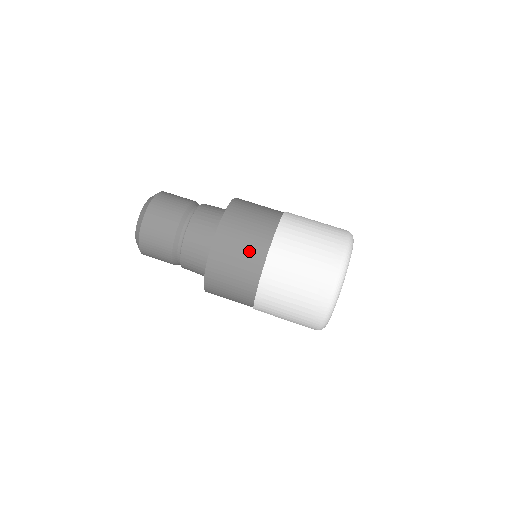
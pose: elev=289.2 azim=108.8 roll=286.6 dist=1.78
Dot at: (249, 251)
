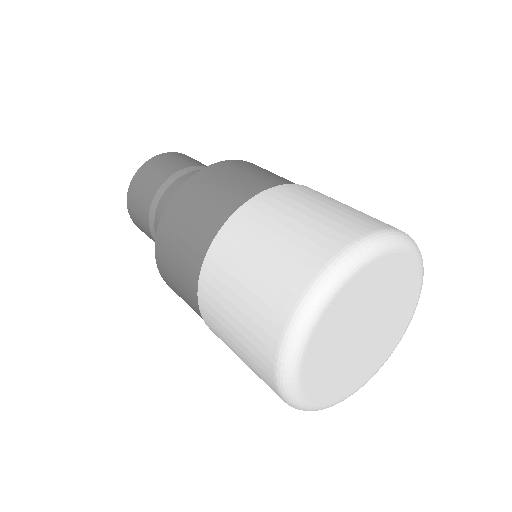
Dot at: (201, 223)
